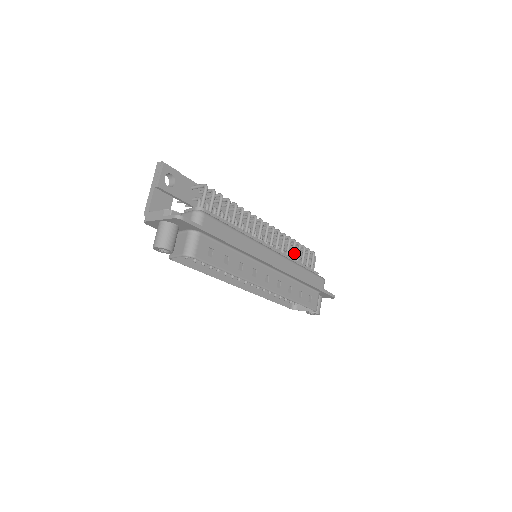
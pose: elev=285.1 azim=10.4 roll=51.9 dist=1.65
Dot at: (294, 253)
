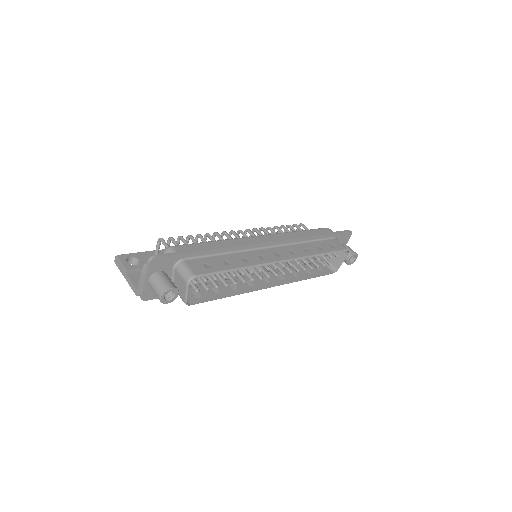
Dot at: occluded
